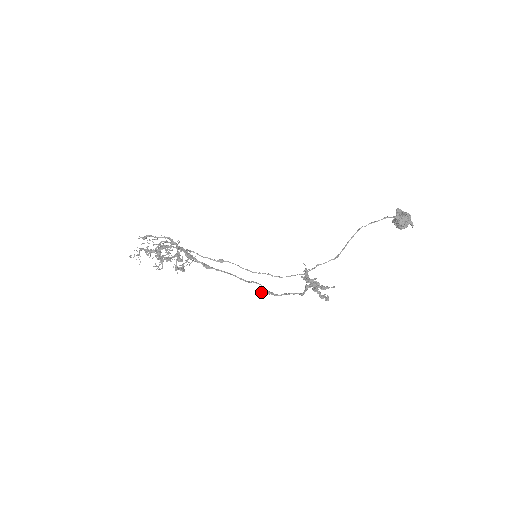
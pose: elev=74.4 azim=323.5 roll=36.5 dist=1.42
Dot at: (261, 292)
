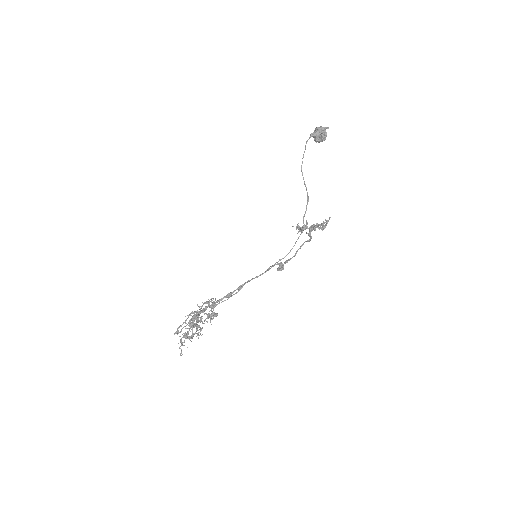
Dot at: (281, 268)
